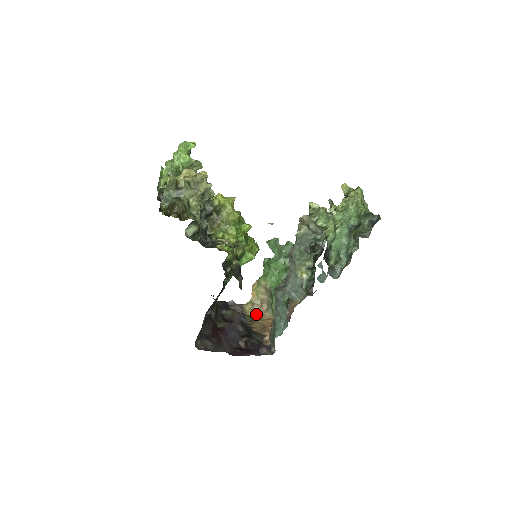
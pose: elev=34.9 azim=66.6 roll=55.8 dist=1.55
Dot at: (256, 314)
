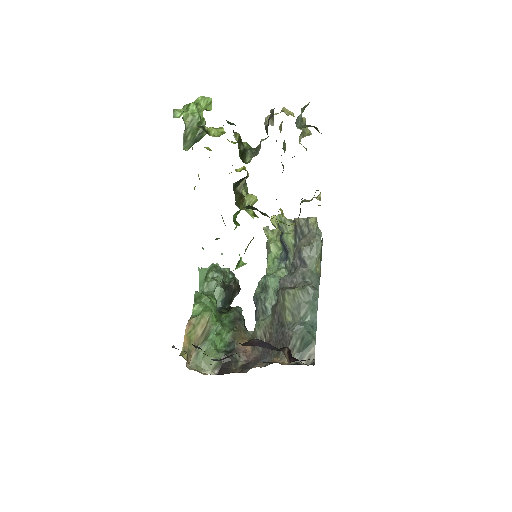
Dot at: occluded
